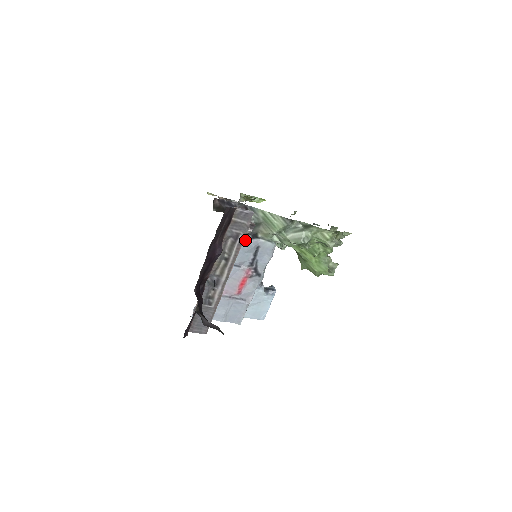
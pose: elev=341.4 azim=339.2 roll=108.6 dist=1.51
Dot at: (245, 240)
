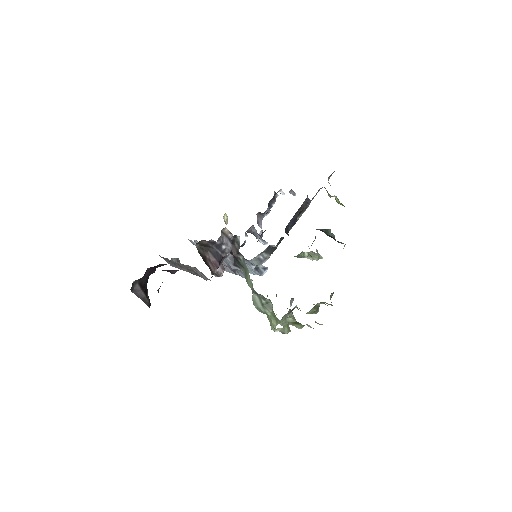
Dot at: (229, 261)
